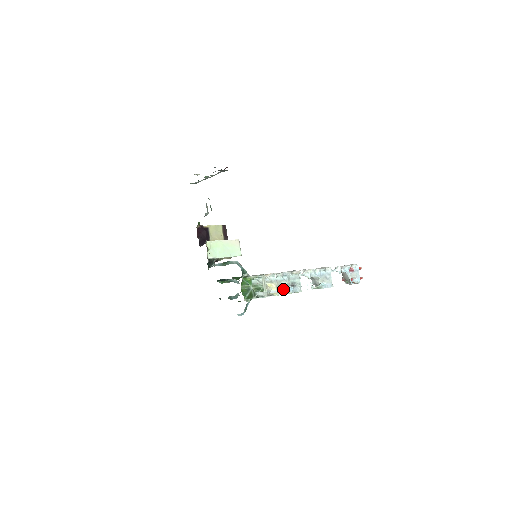
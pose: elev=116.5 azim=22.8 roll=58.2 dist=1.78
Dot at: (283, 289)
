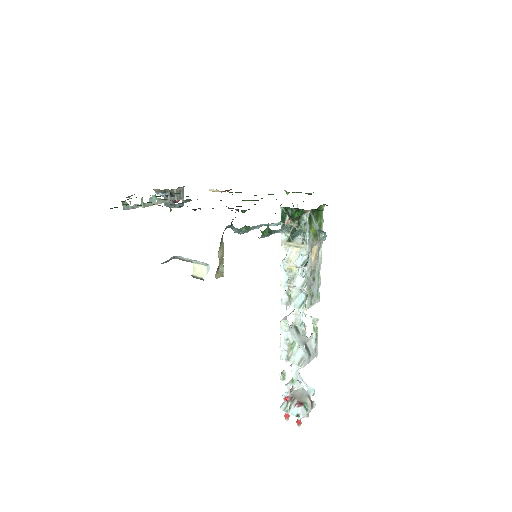
Dot at: occluded
